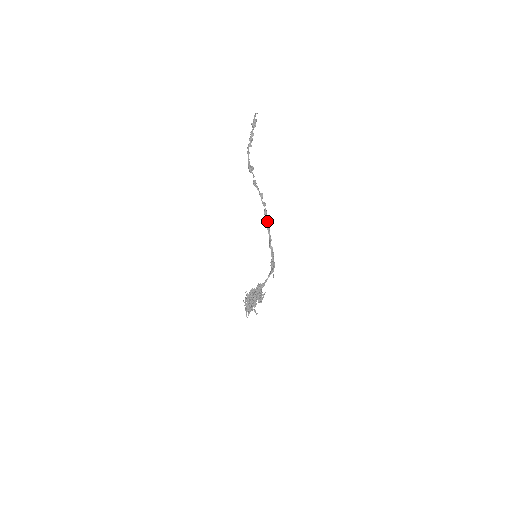
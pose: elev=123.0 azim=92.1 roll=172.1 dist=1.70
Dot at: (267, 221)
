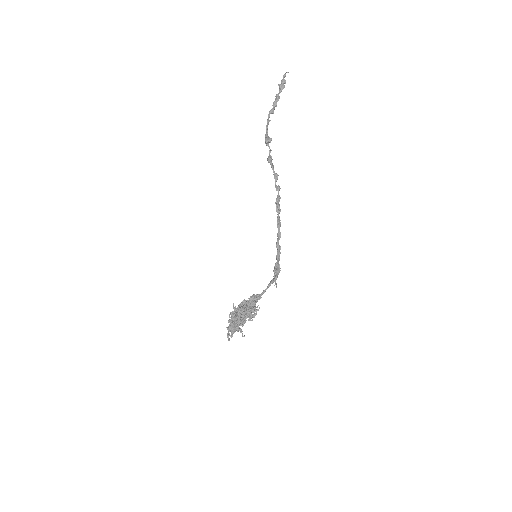
Dot at: (278, 211)
